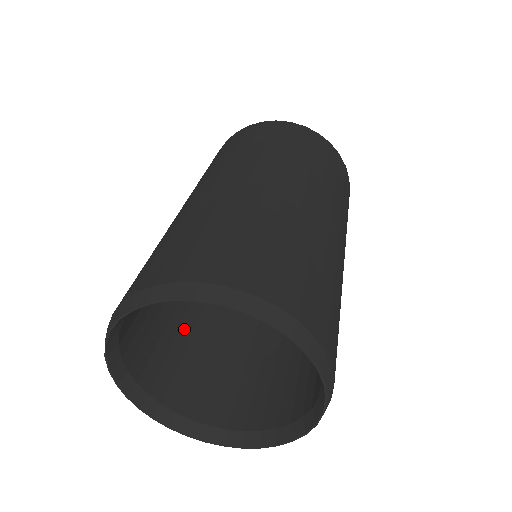
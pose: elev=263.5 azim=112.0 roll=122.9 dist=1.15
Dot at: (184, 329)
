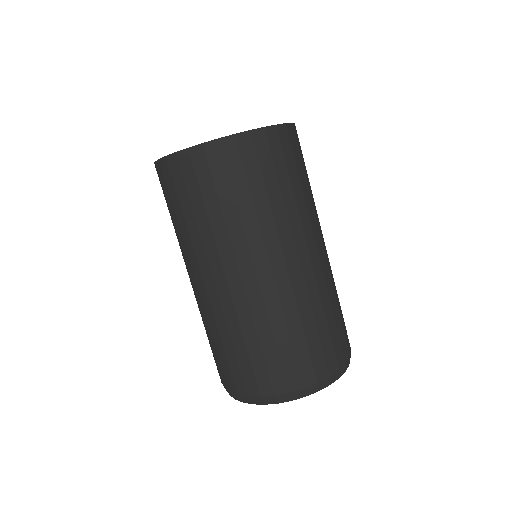
Dot at: occluded
